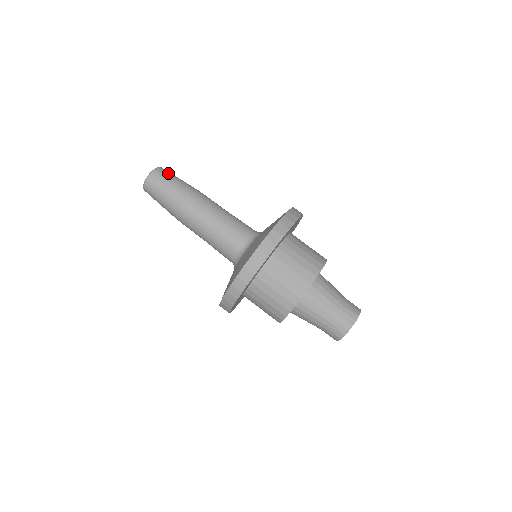
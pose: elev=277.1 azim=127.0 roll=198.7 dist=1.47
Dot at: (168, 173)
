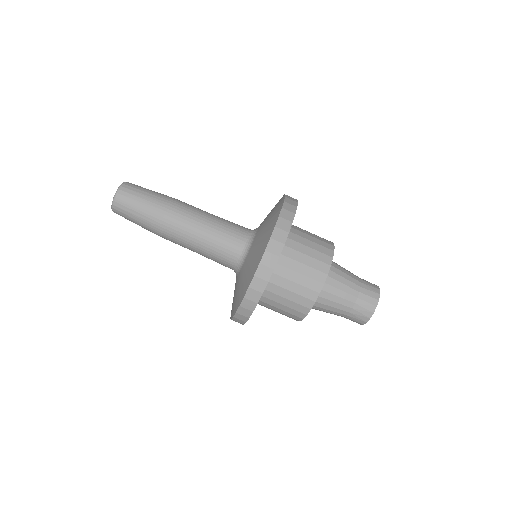
Dot at: (136, 187)
